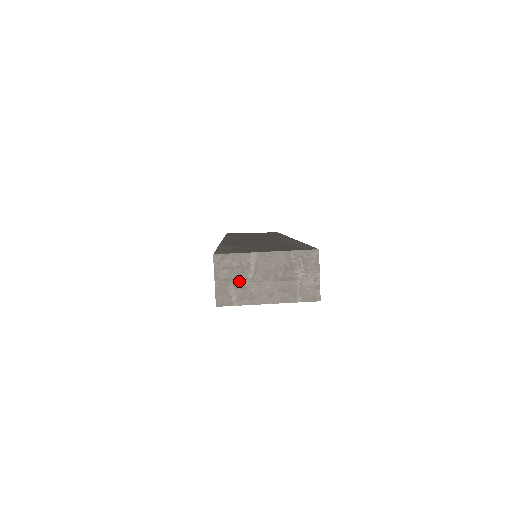
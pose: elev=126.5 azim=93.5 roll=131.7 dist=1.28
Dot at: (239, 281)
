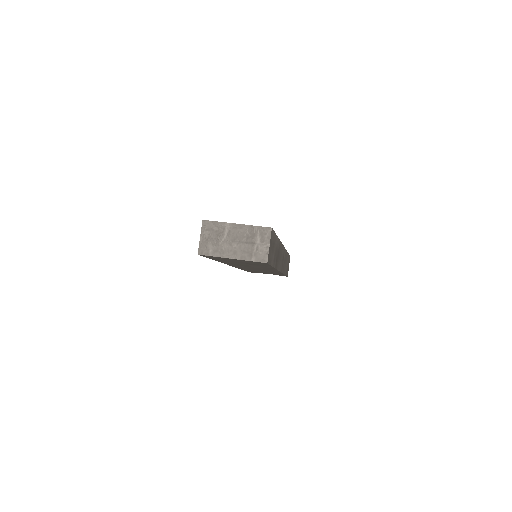
Dot at: (216, 240)
